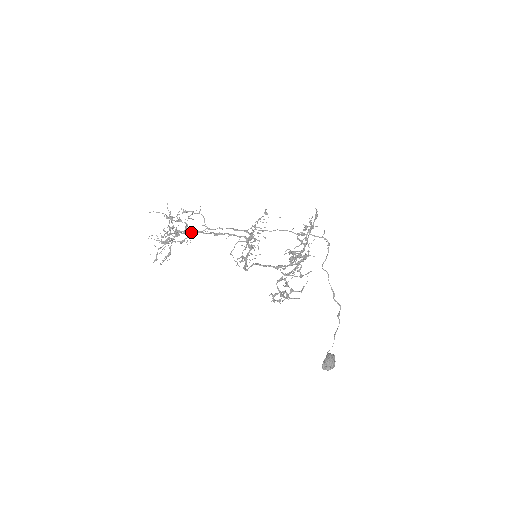
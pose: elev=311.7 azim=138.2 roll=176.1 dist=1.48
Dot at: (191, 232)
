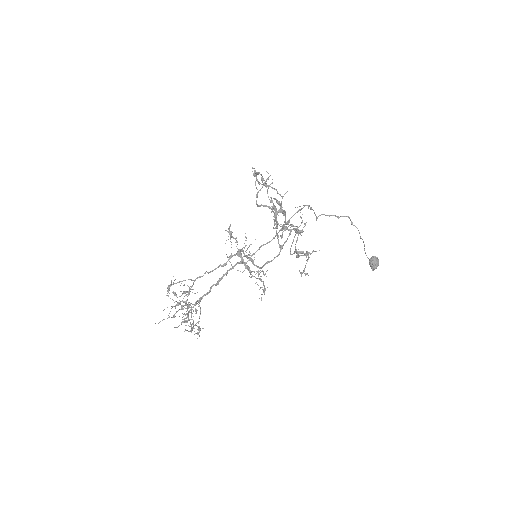
Dot at: occluded
